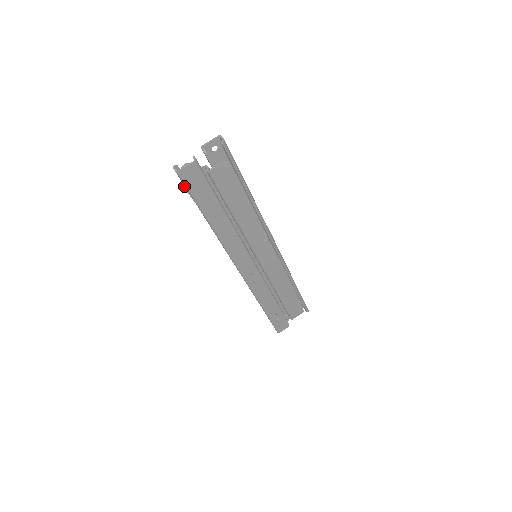
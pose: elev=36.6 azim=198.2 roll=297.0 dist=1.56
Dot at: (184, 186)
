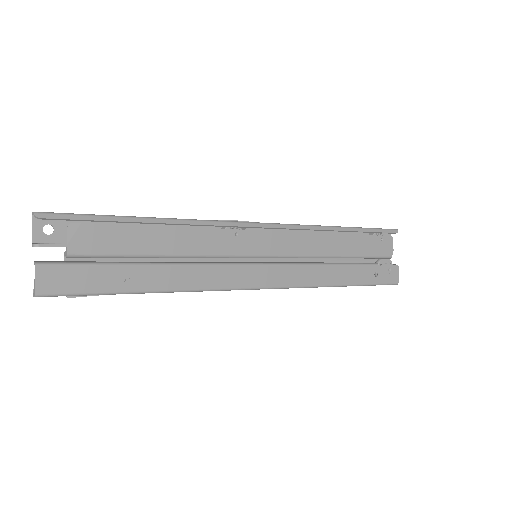
Dot at: occluded
